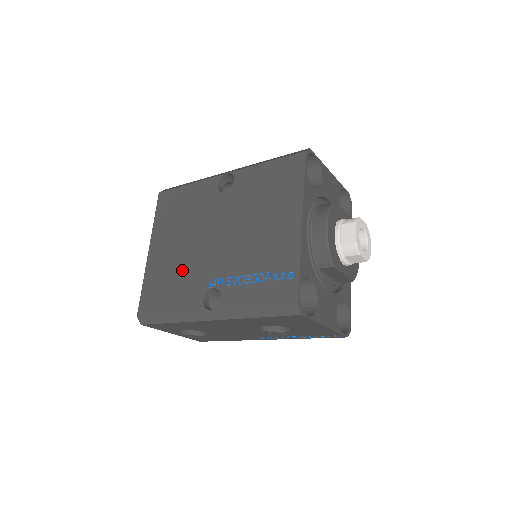
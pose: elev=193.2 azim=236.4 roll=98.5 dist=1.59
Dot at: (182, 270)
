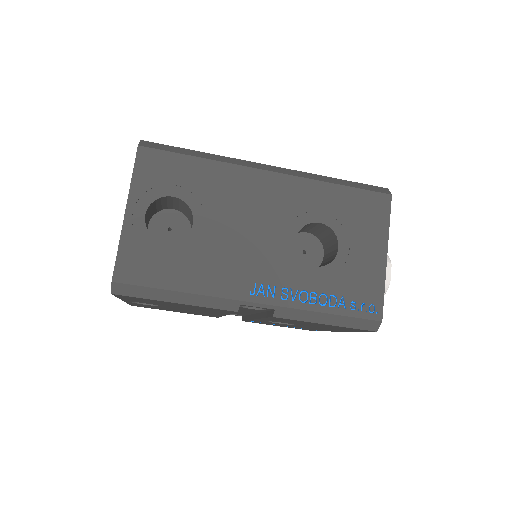
Dot at: occluded
